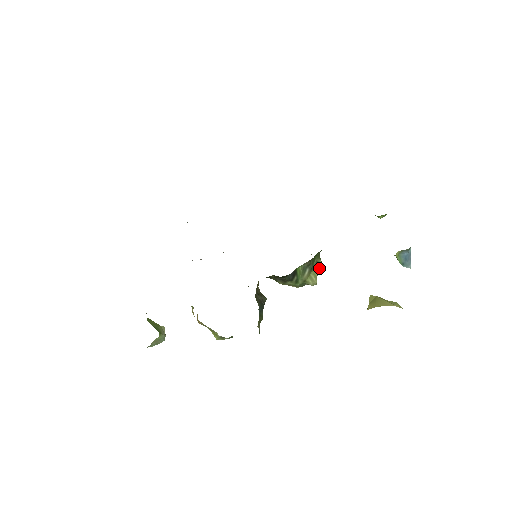
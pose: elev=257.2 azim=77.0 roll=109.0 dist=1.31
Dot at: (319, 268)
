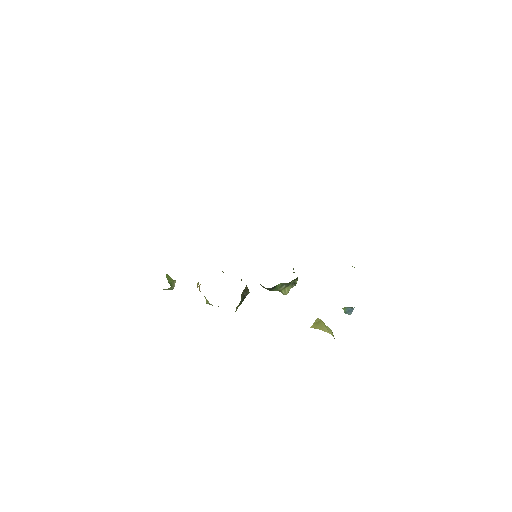
Dot at: (294, 285)
